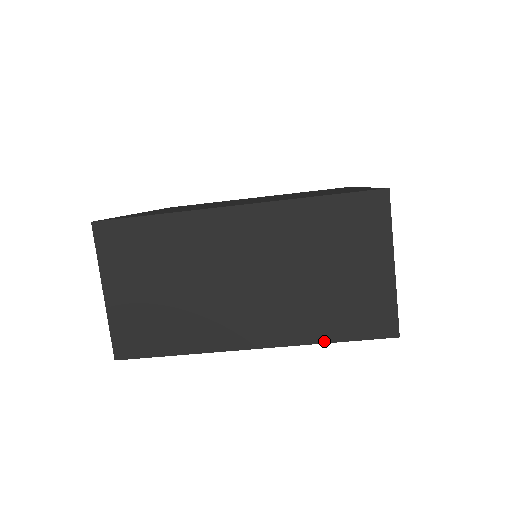
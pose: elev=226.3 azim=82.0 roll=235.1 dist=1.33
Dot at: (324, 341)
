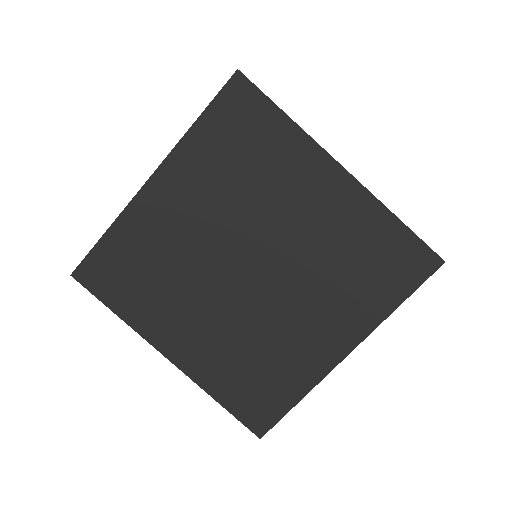
Dot at: (394, 214)
